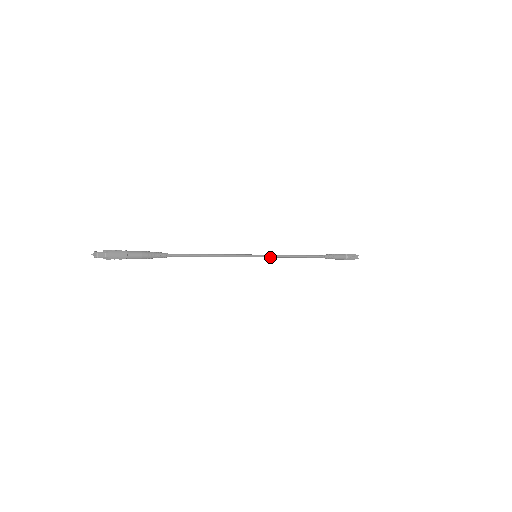
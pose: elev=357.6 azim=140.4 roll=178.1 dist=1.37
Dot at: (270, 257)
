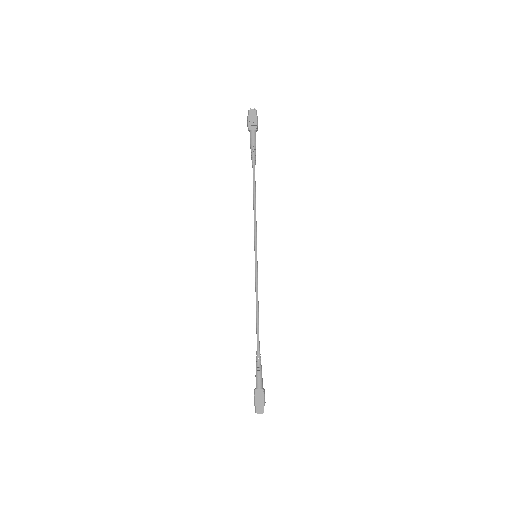
Dot at: (256, 274)
